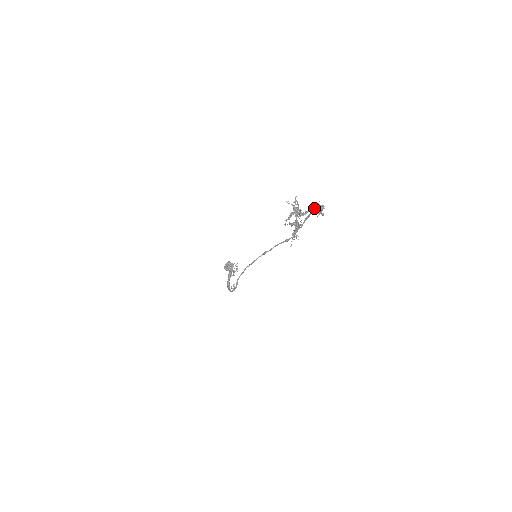
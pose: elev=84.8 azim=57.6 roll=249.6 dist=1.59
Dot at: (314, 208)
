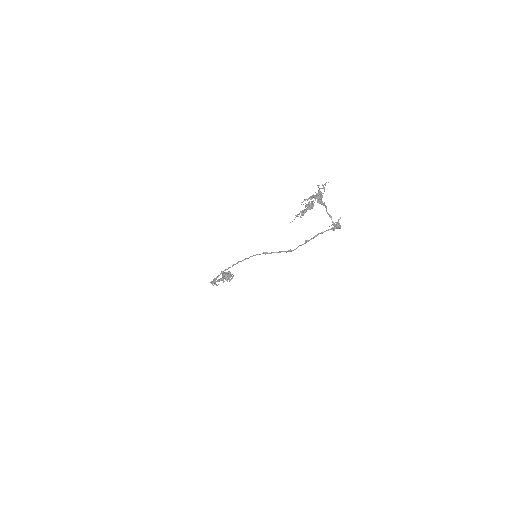
Dot at: (332, 228)
